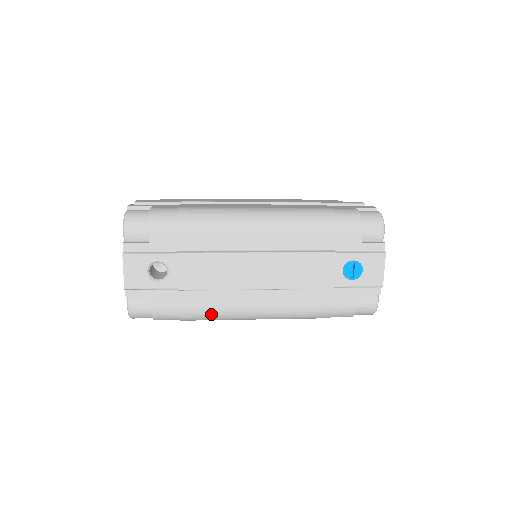
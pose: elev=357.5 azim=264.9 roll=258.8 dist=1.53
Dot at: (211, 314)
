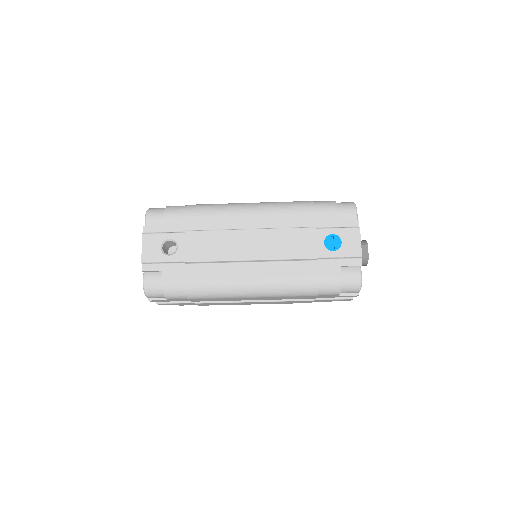
Dot at: (212, 286)
